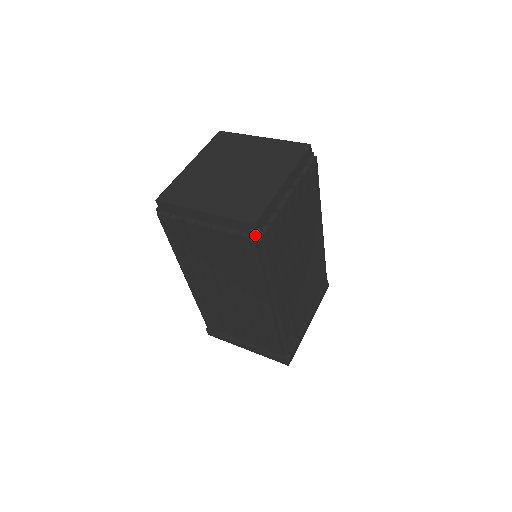
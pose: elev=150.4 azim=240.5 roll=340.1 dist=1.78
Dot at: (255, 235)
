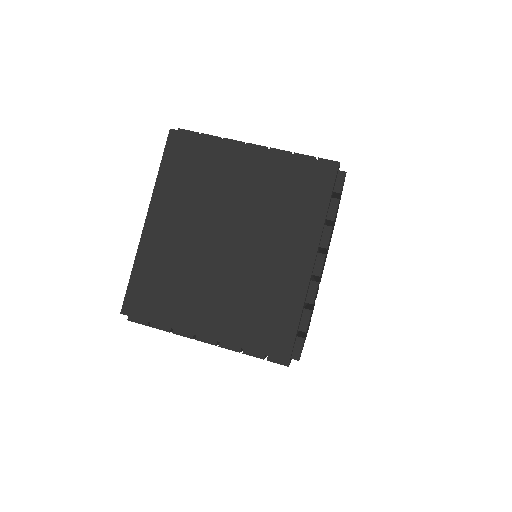
Dot at: occluded
